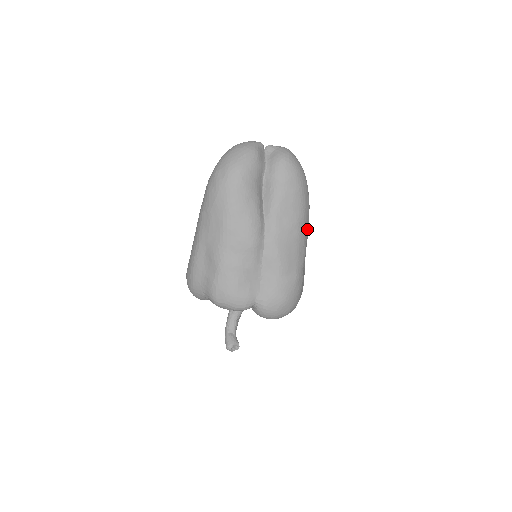
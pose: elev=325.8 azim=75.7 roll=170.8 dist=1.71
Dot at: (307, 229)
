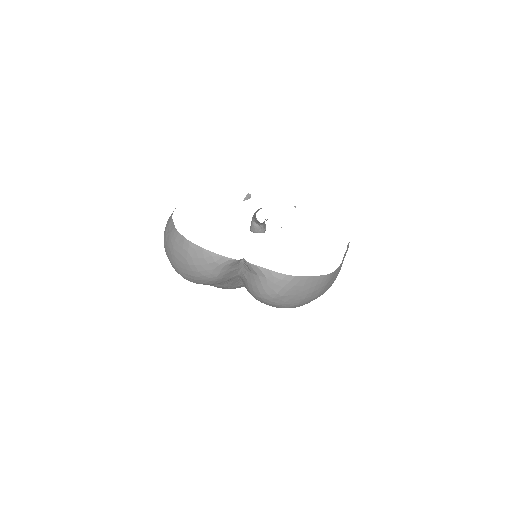
Dot at: occluded
